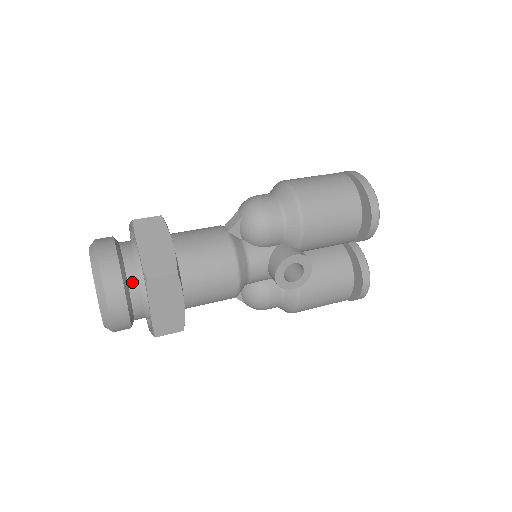
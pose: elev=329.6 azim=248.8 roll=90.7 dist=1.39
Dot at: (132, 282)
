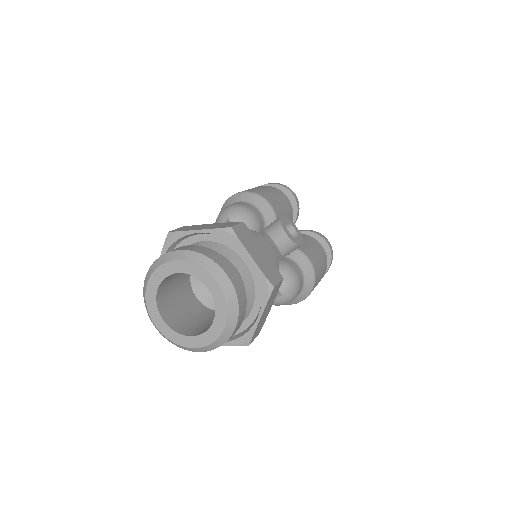
Dot at: occluded
